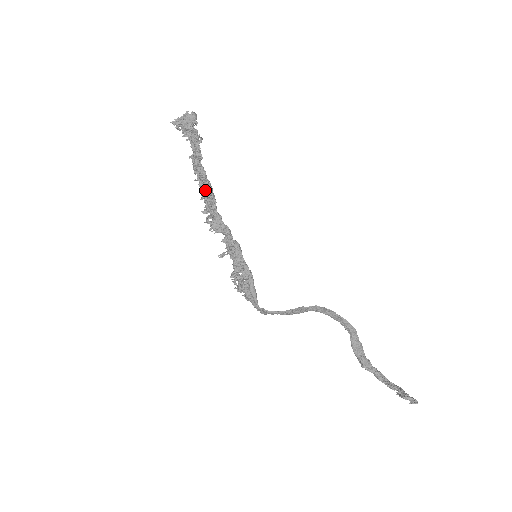
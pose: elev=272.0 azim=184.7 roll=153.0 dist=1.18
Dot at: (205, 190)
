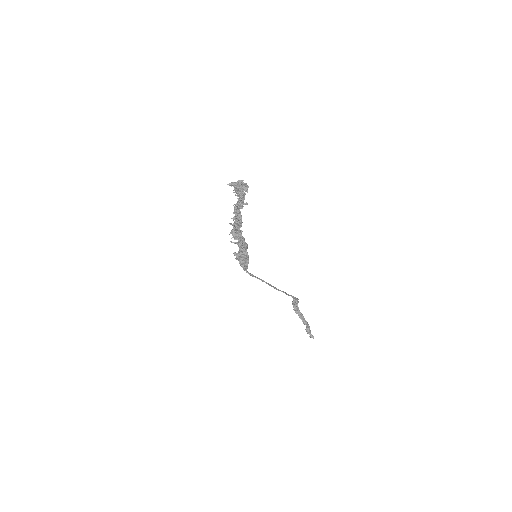
Dot at: (237, 222)
